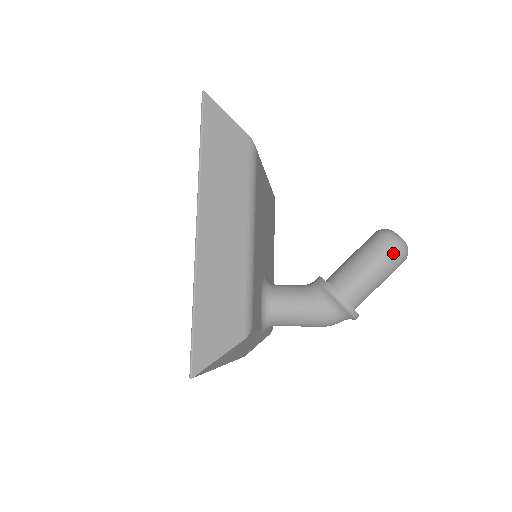
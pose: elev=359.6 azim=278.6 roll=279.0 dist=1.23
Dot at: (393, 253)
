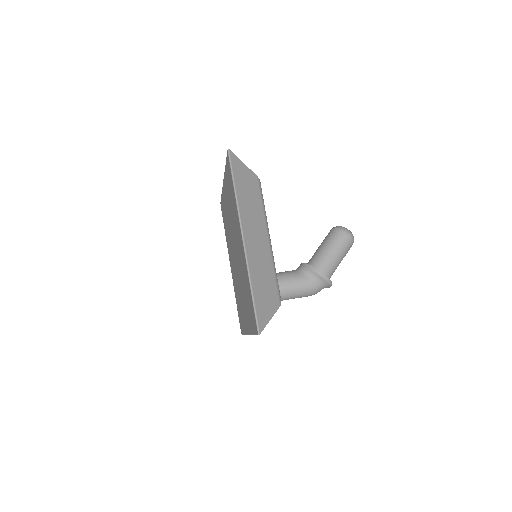
Dot at: (347, 241)
